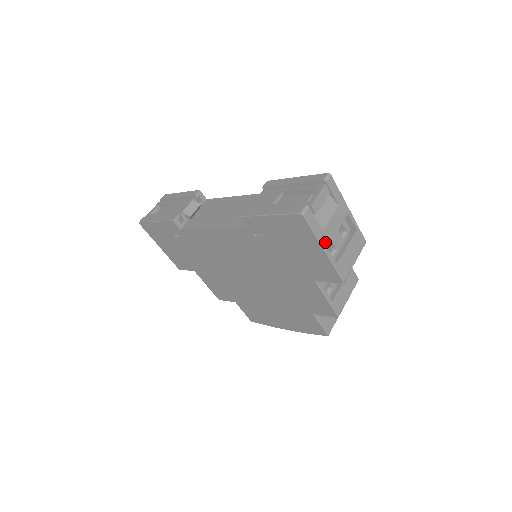
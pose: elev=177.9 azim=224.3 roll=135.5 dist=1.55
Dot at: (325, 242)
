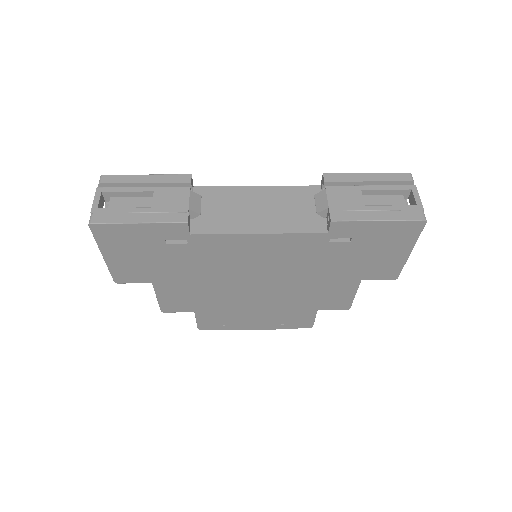
Dot at: occluded
